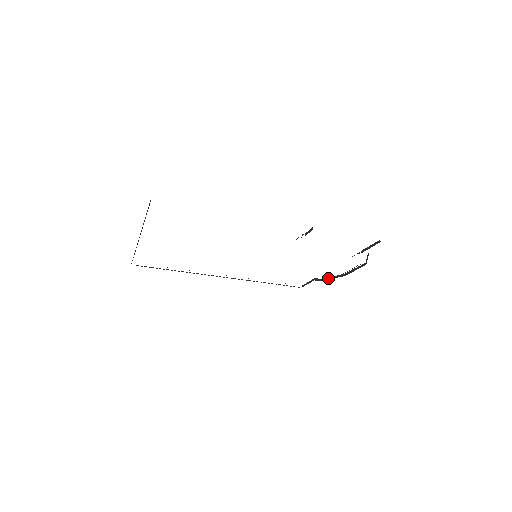
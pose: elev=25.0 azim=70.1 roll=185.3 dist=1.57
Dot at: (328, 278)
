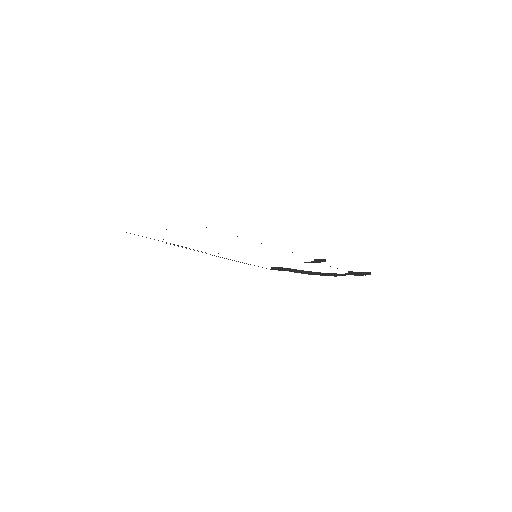
Dot at: (300, 271)
